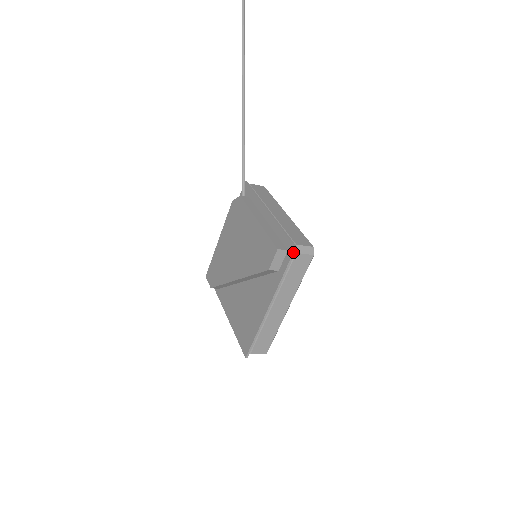
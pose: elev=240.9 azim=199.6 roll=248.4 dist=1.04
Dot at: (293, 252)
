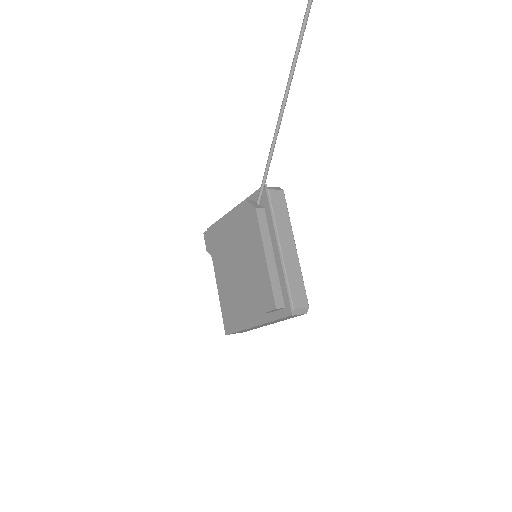
Dot at: (289, 316)
